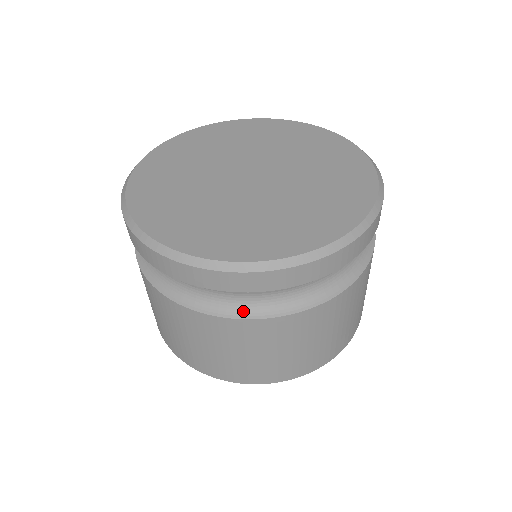
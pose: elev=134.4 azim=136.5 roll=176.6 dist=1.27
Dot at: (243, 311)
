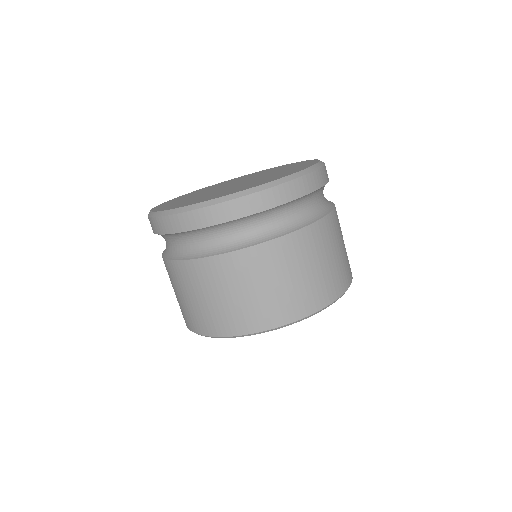
Dot at: (282, 231)
